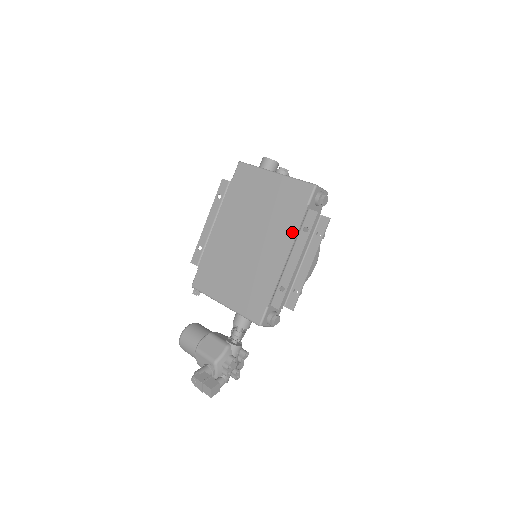
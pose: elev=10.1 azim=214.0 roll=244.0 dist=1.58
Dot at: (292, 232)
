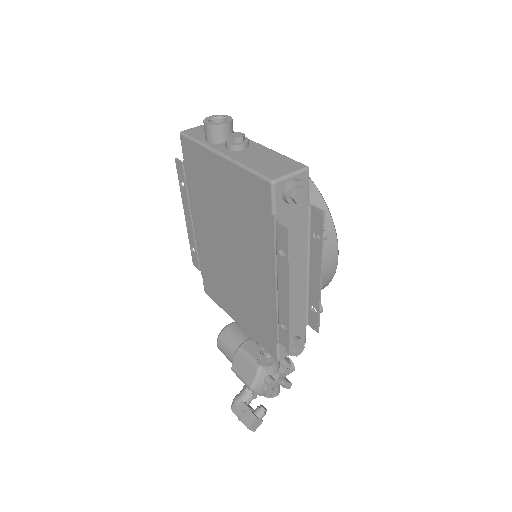
Dot at: (268, 253)
